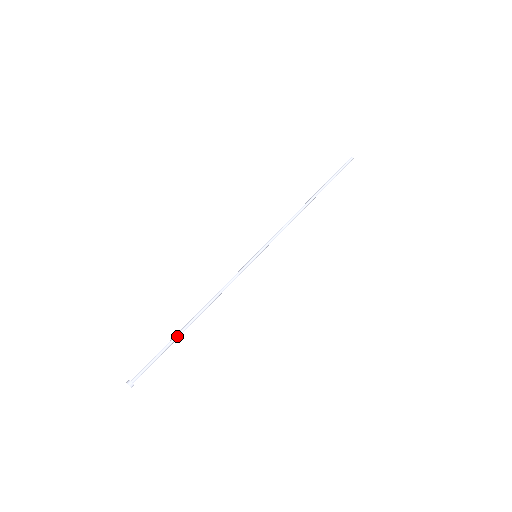
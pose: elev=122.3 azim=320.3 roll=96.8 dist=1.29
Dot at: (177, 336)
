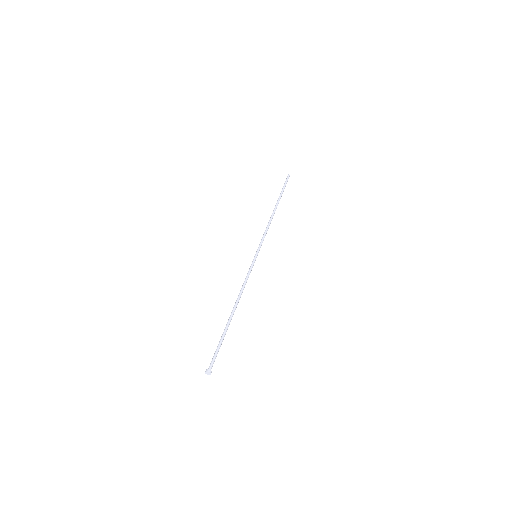
Dot at: (226, 327)
